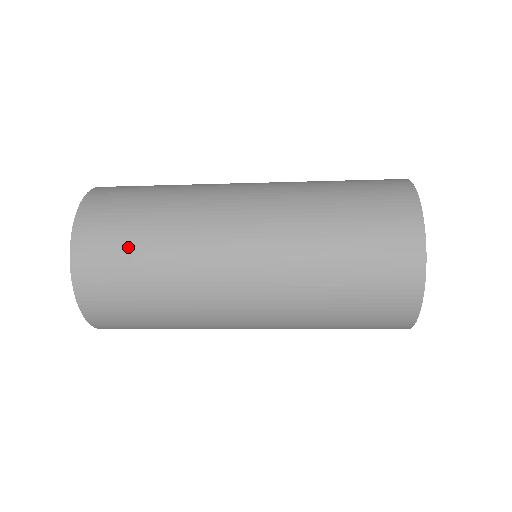
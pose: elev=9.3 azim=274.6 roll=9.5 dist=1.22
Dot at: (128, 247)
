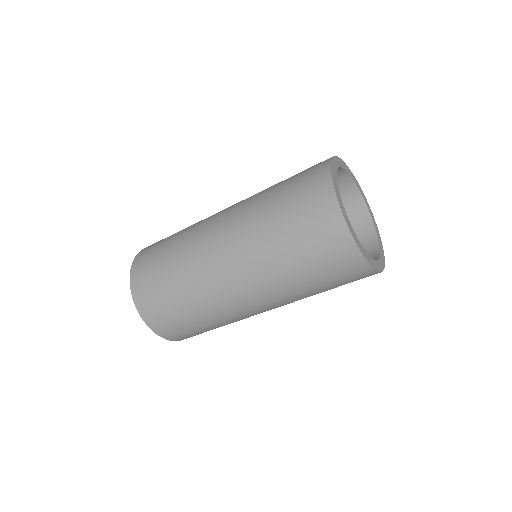
Dot at: occluded
